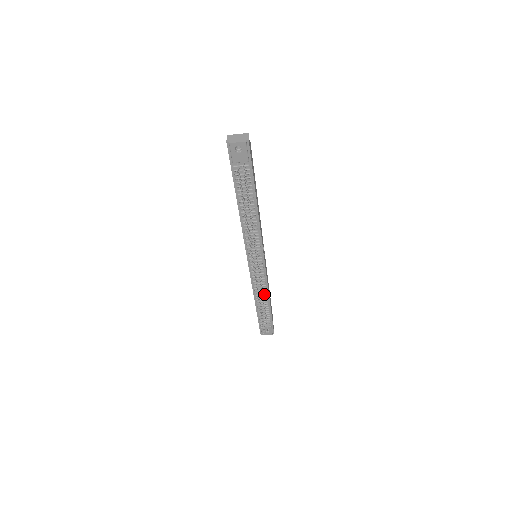
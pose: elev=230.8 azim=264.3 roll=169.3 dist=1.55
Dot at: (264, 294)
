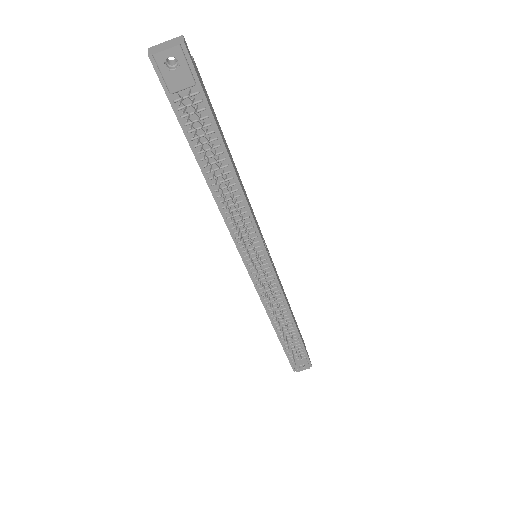
Dot at: (283, 312)
